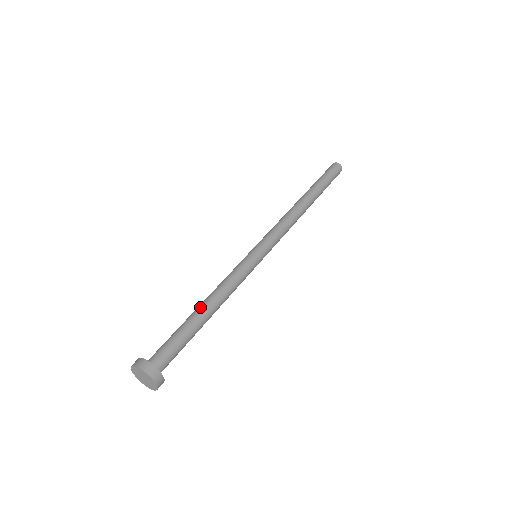
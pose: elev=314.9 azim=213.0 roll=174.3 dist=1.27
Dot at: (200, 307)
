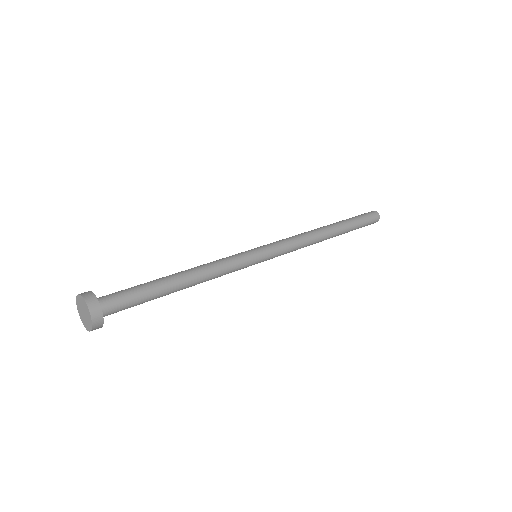
Dot at: (176, 274)
